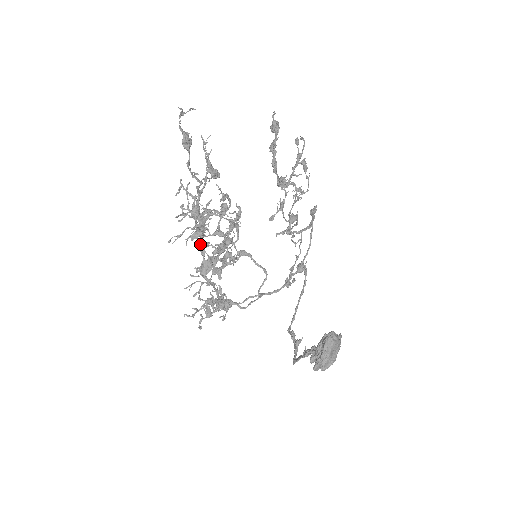
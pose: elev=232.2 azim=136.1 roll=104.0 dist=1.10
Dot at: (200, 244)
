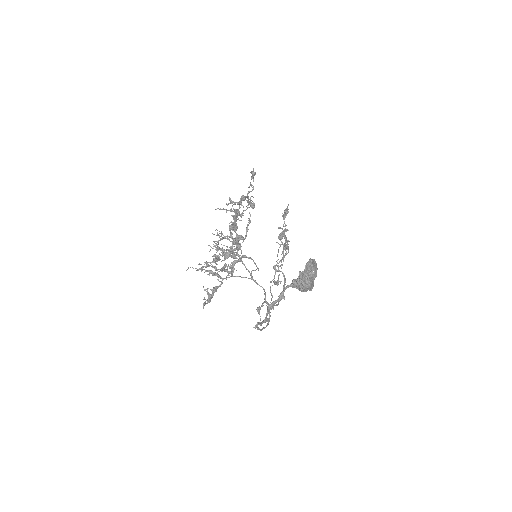
Dot at: (235, 216)
